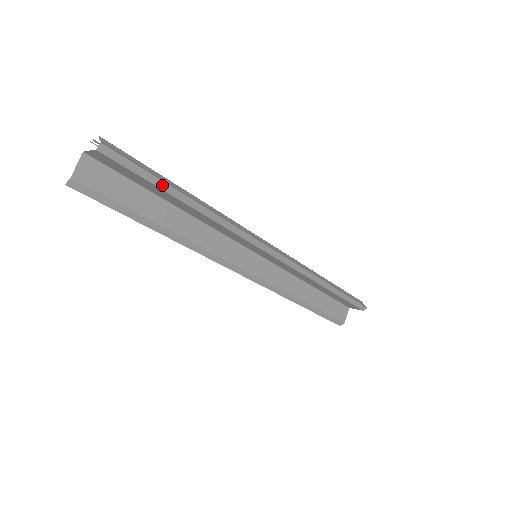
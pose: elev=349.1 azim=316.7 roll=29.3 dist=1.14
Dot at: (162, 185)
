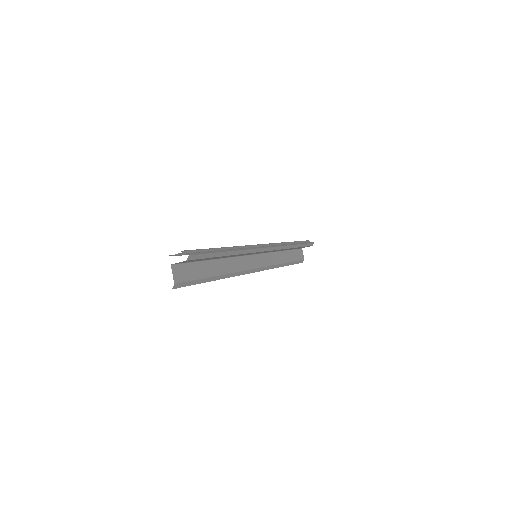
Dot at: (216, 255)
